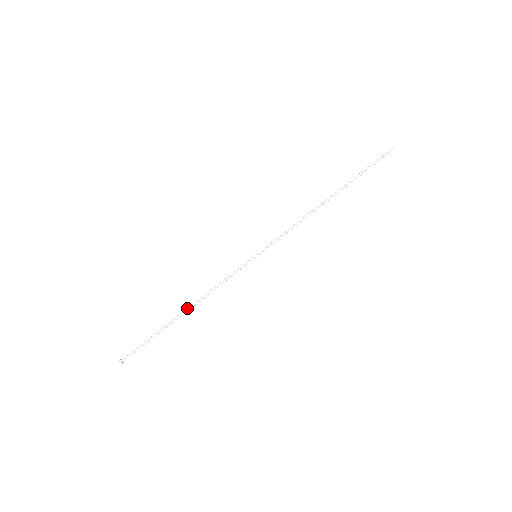
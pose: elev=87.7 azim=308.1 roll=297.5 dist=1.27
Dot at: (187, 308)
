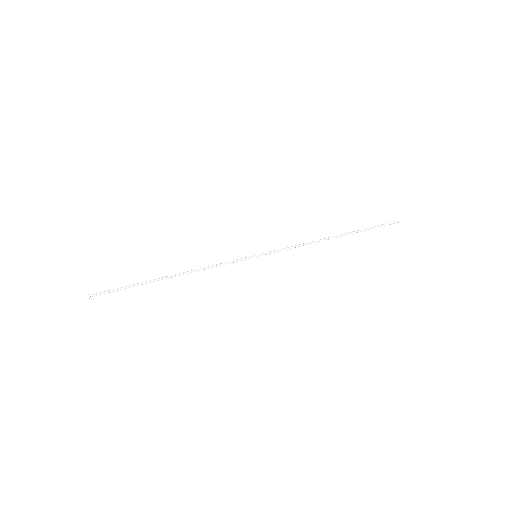
Dot at: (176, 274)
